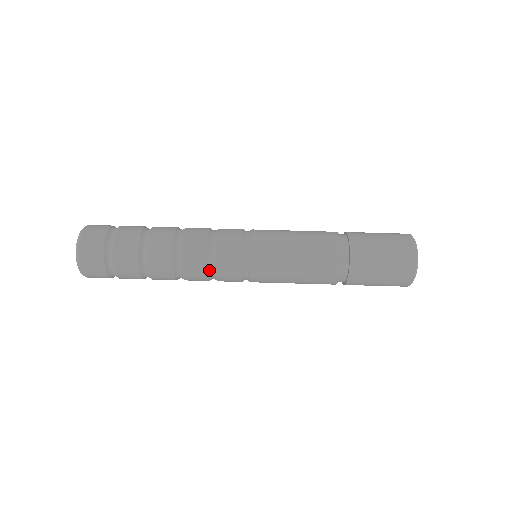
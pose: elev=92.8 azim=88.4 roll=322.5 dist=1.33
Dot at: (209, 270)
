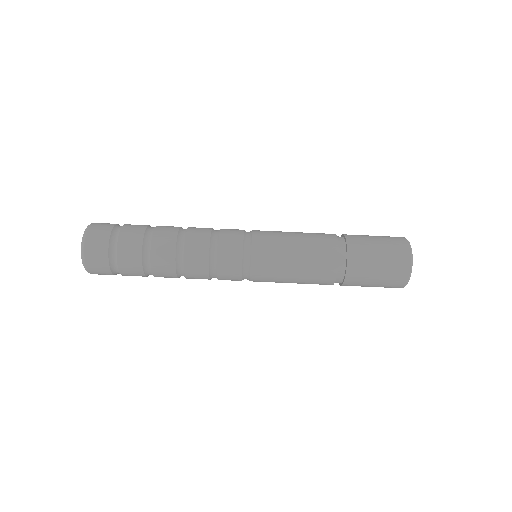
Dot at: (210, 269)
